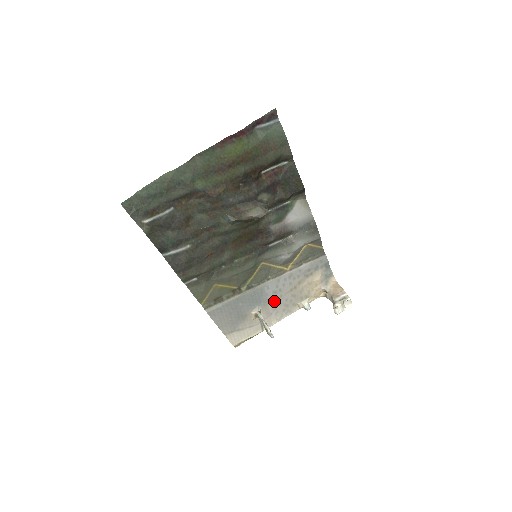
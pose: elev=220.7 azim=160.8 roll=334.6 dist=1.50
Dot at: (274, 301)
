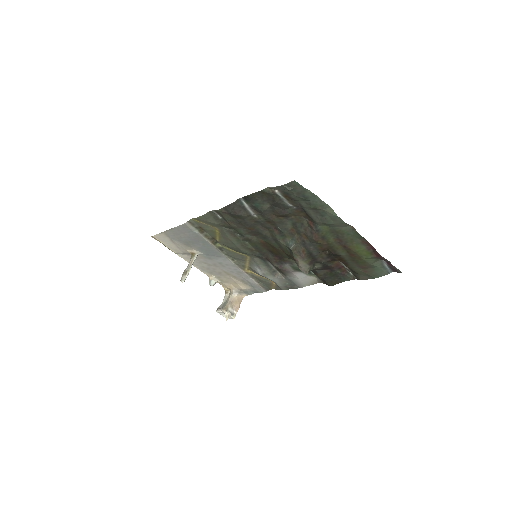
Dot at: (211, 262)
